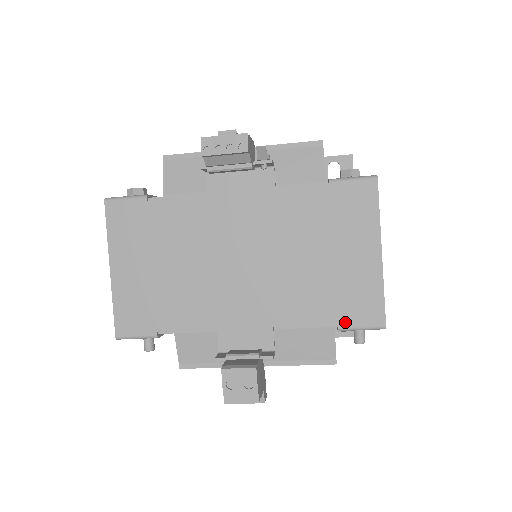
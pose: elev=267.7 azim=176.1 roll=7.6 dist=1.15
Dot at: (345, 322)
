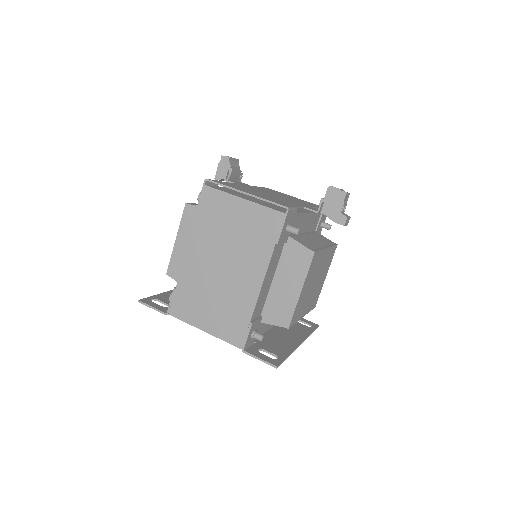
Dot at: occluded
